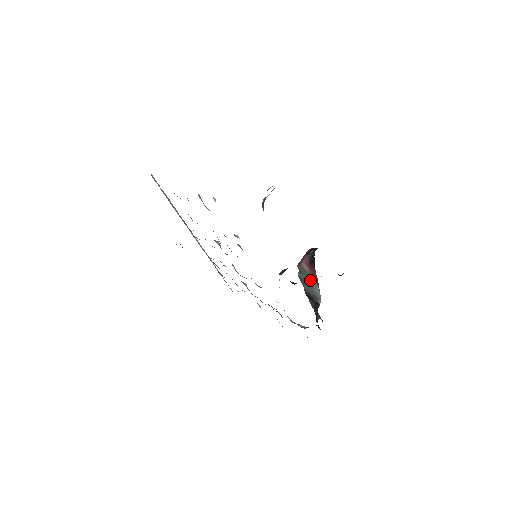
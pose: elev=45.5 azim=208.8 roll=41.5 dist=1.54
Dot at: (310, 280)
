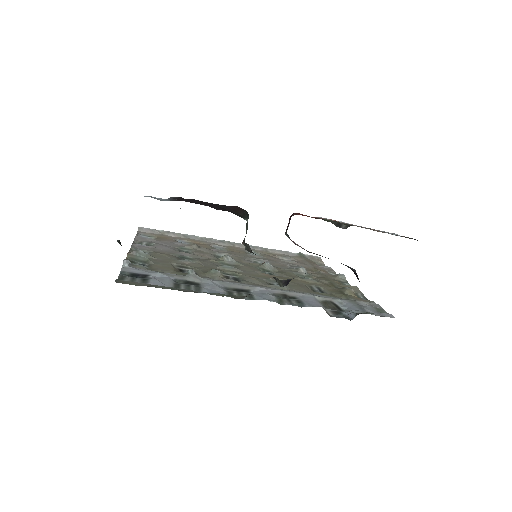
Dot at: occluded
